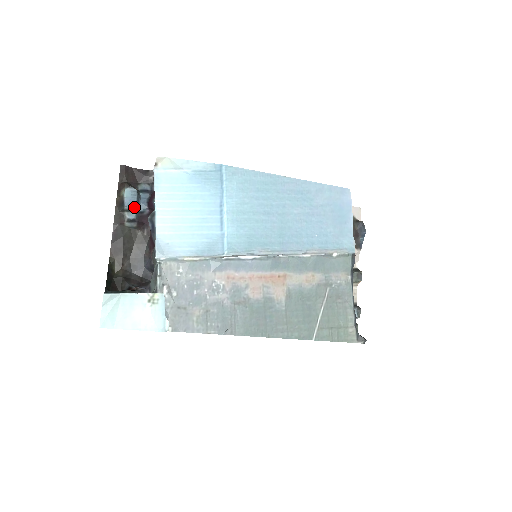
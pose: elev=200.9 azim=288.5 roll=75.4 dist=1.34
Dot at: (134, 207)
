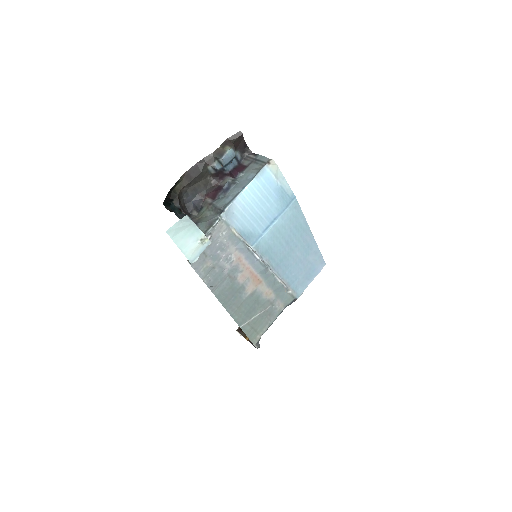
Dot at: (225, 163)
